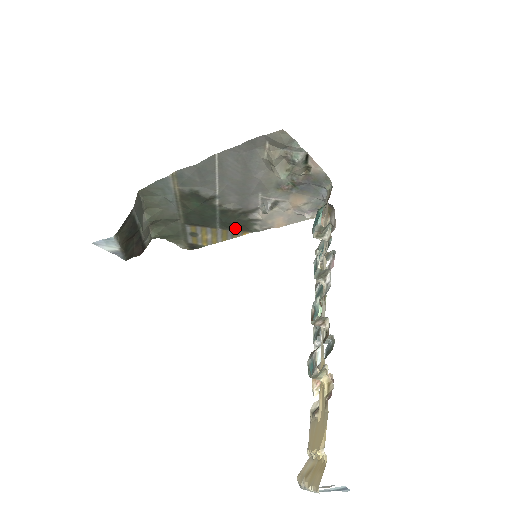
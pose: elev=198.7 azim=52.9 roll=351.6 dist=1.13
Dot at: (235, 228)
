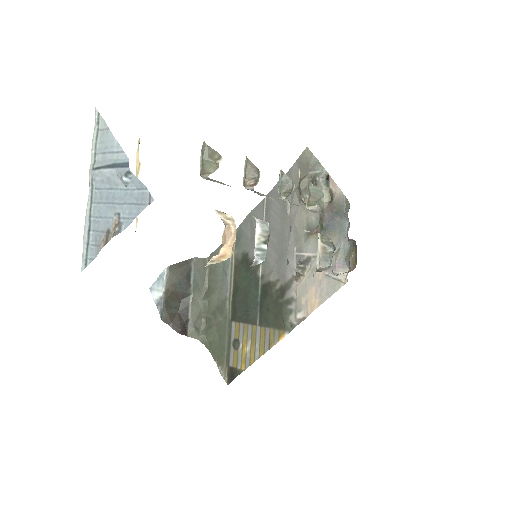
Dot at: (272, 322)
